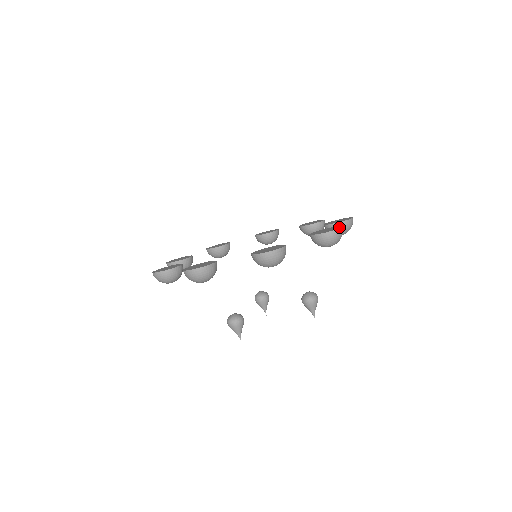
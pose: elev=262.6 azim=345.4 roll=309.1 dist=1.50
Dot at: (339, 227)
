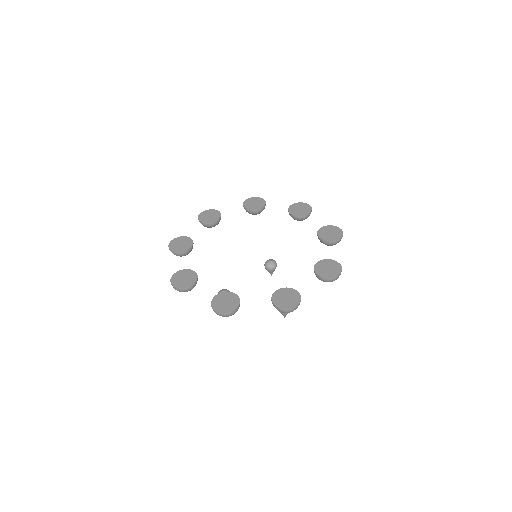
Dot at: (295, 304)
